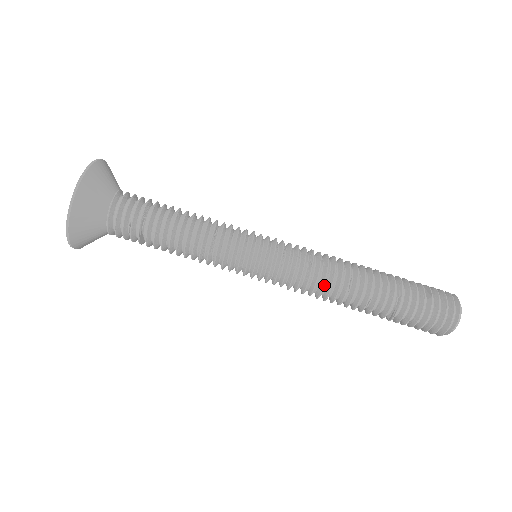
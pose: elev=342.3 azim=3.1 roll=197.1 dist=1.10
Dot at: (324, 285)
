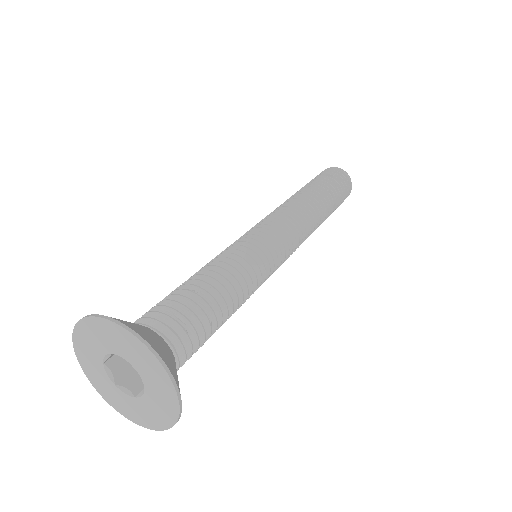
Dot at: (307, 224)
